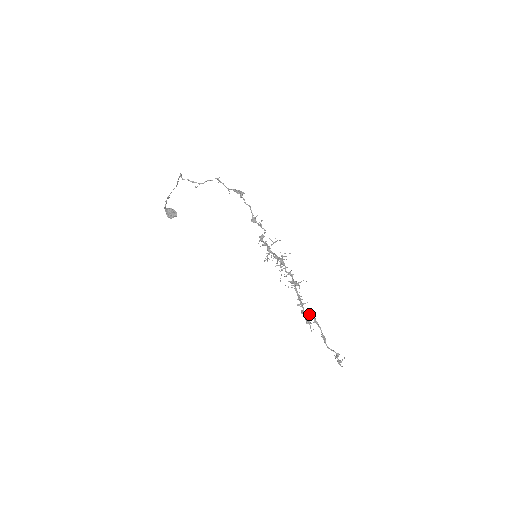
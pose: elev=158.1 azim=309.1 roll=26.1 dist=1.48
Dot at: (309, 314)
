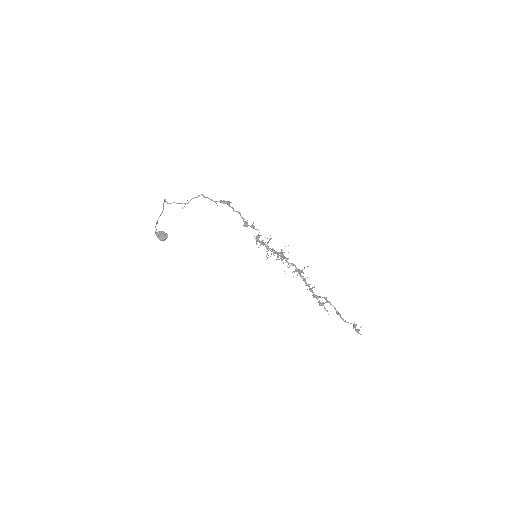
Dot at: (320, 296)
